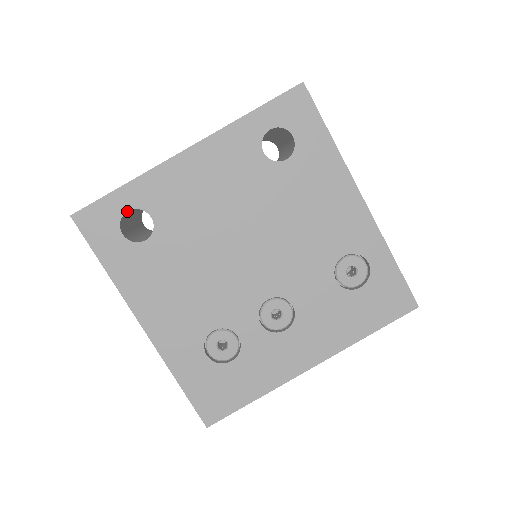
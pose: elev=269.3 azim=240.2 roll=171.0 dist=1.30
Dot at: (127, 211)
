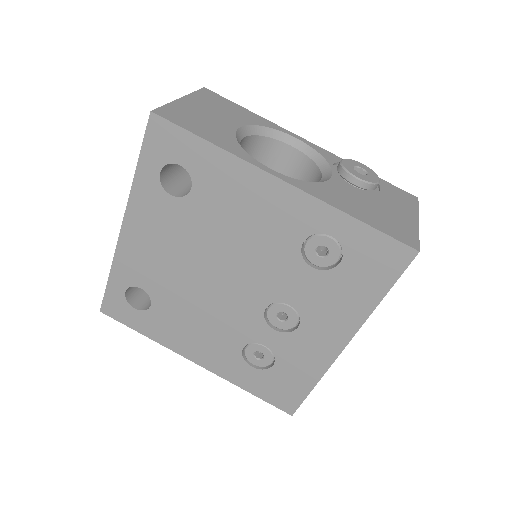
Dot at: (125, 292)
